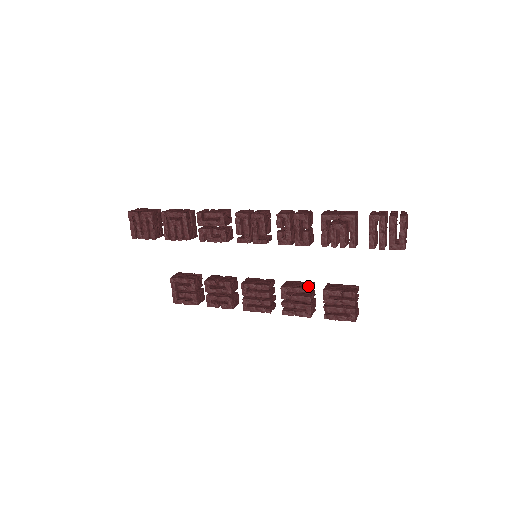
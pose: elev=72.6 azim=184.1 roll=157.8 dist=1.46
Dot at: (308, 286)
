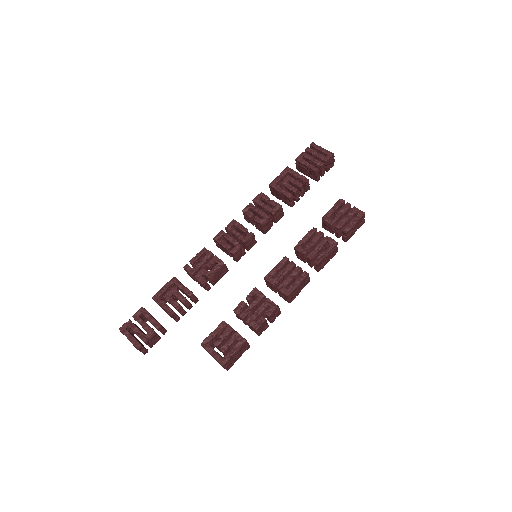
Dot at: occluded
